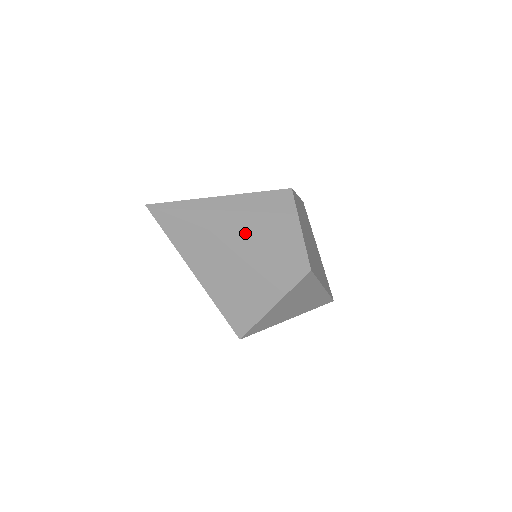
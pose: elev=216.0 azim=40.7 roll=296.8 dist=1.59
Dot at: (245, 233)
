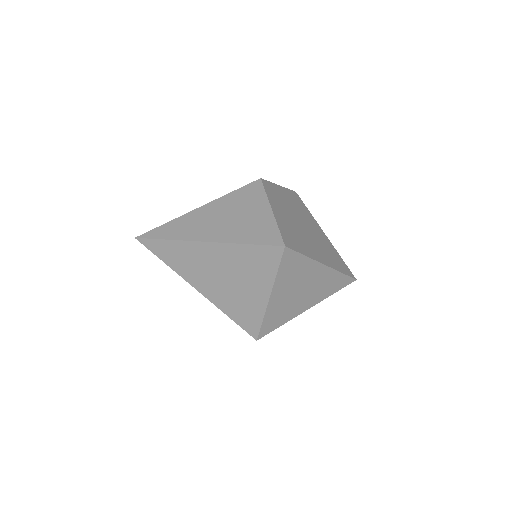
Dot at: (220, 233)
